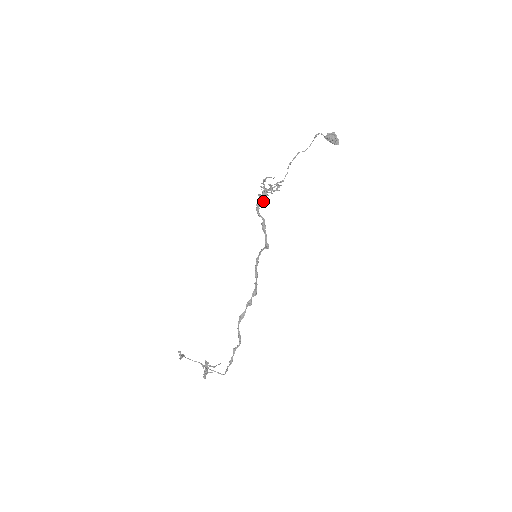
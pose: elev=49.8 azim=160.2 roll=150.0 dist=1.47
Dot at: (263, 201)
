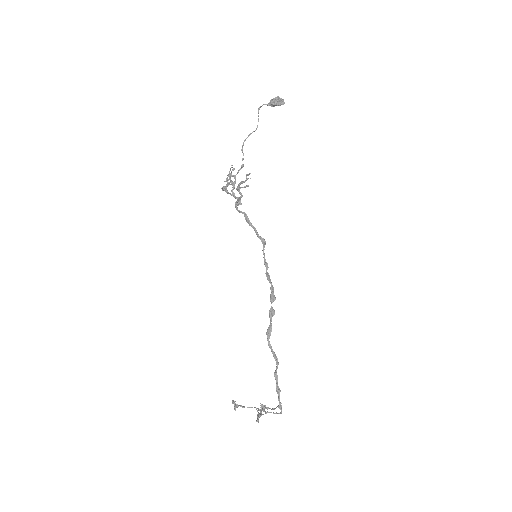
Dot at: (239, 197)
